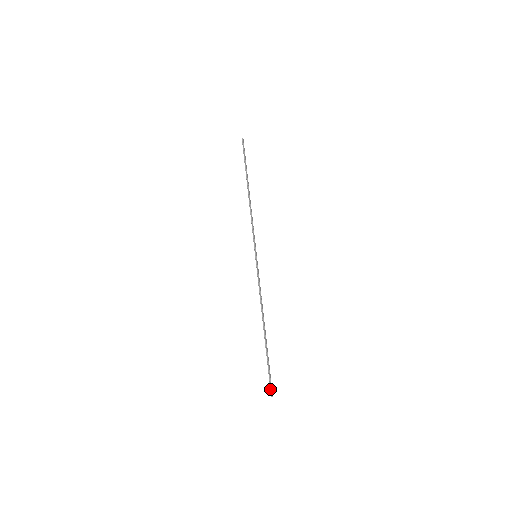
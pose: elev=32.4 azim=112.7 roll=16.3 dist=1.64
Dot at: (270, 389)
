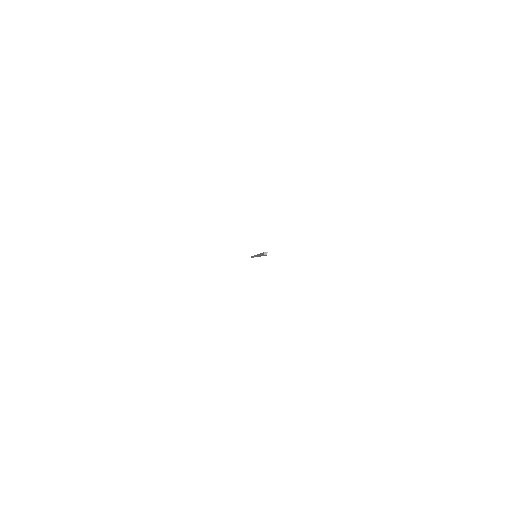
Dot at: (263, 252)
